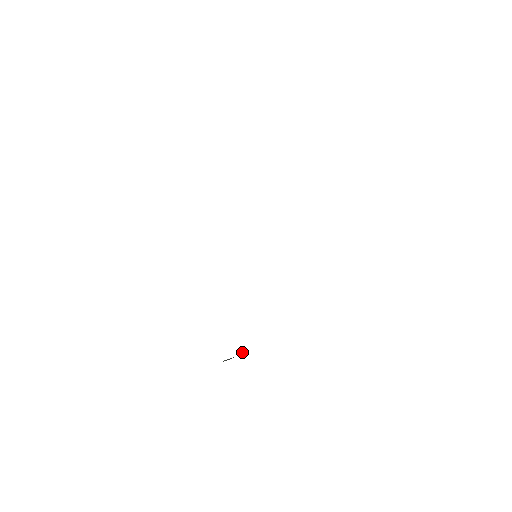
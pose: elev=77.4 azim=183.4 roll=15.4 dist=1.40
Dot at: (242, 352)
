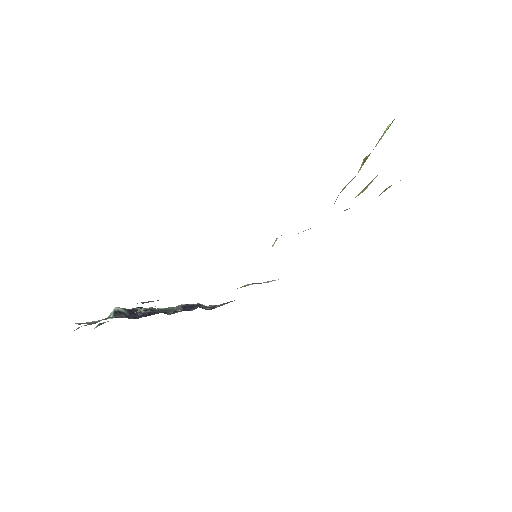
Dot at: occluded
